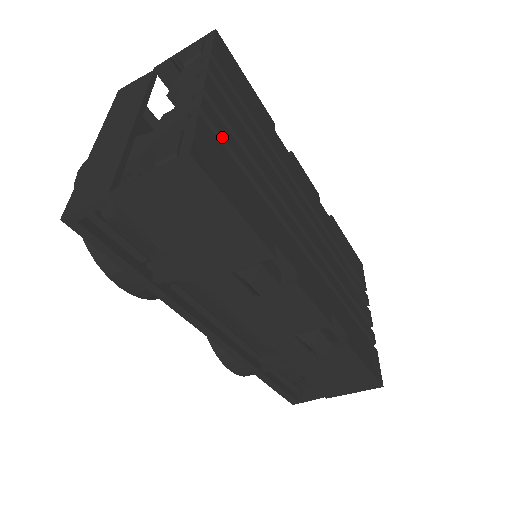
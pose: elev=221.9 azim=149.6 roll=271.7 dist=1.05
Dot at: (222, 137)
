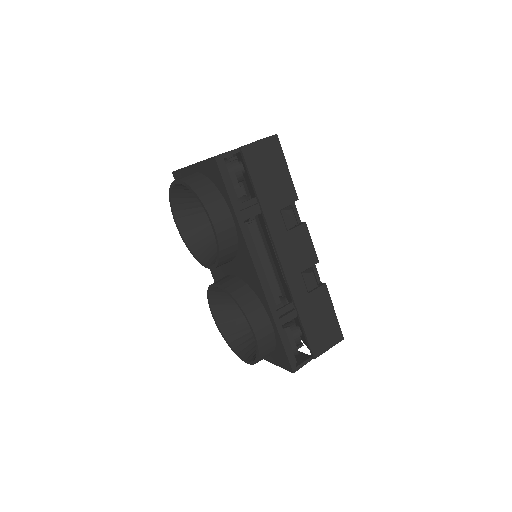
Dot at: occluded
